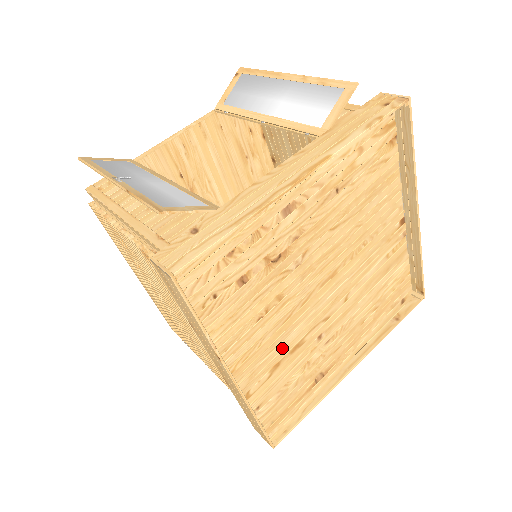
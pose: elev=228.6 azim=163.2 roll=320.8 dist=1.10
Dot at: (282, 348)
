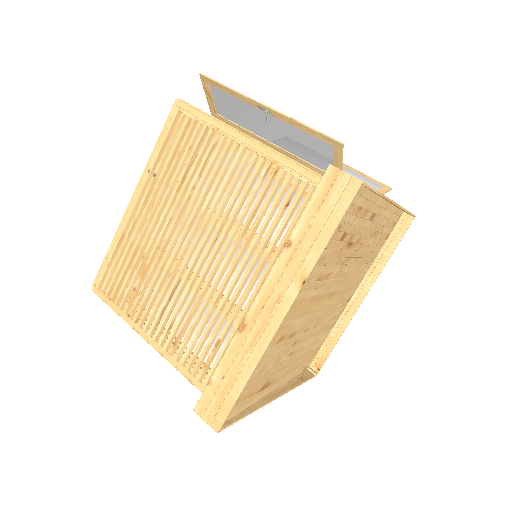
Dot at: (294, 325)
